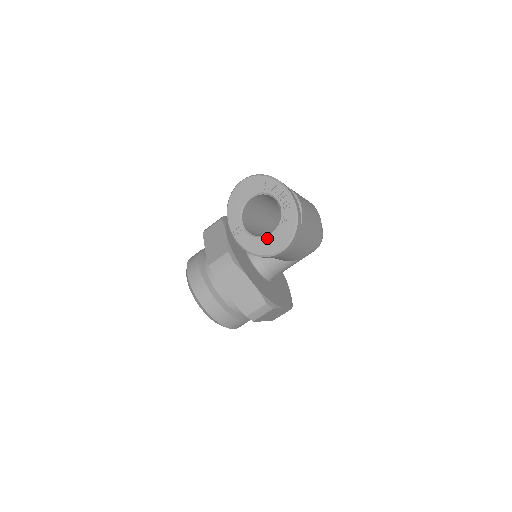
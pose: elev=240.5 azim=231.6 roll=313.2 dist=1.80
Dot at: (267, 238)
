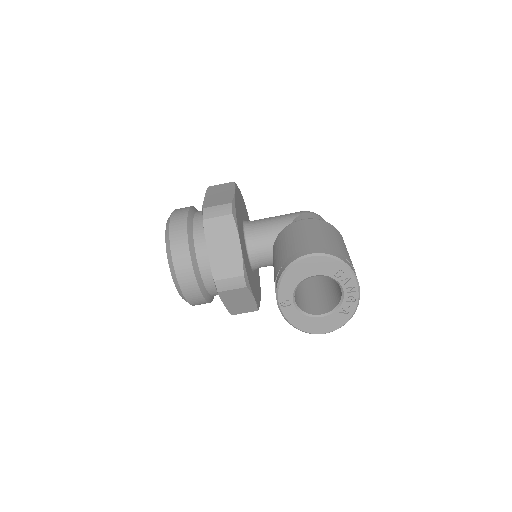
Dot at: (316, 320)
